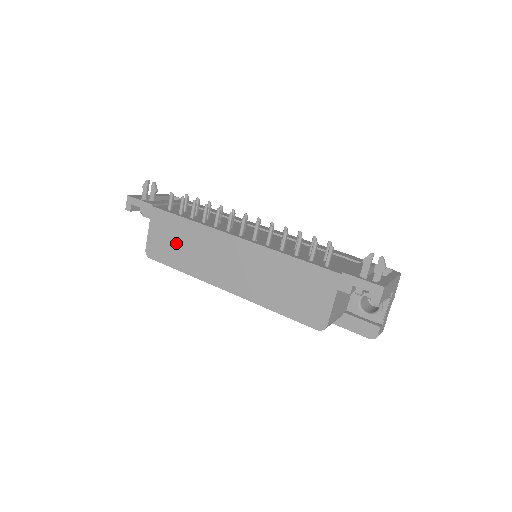
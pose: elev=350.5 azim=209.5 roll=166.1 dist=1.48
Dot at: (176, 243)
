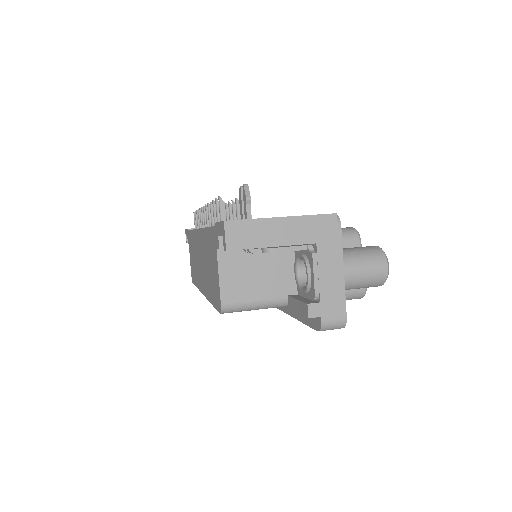
Dot at: (193, 258)
